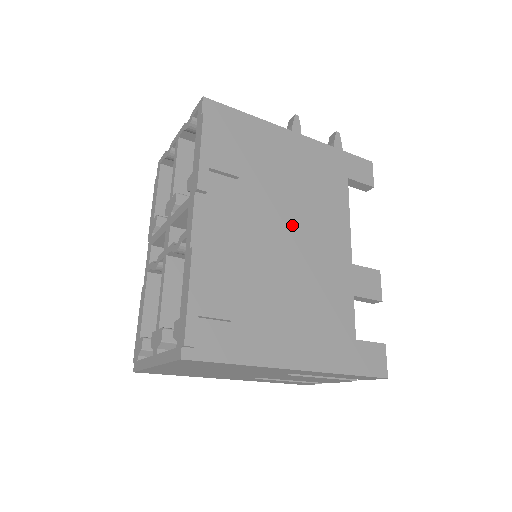
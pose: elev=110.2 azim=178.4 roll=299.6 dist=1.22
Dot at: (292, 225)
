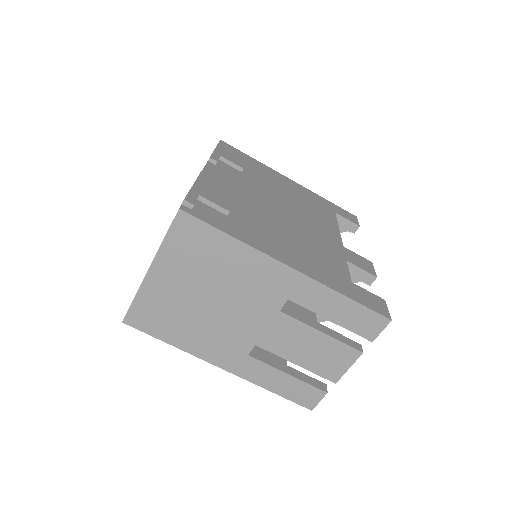
Dot at: (286, 207)
